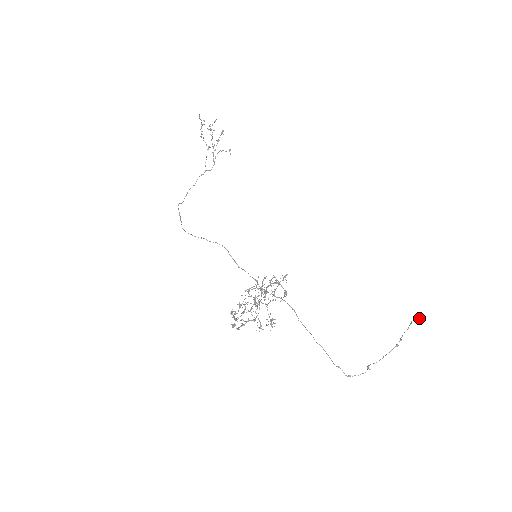
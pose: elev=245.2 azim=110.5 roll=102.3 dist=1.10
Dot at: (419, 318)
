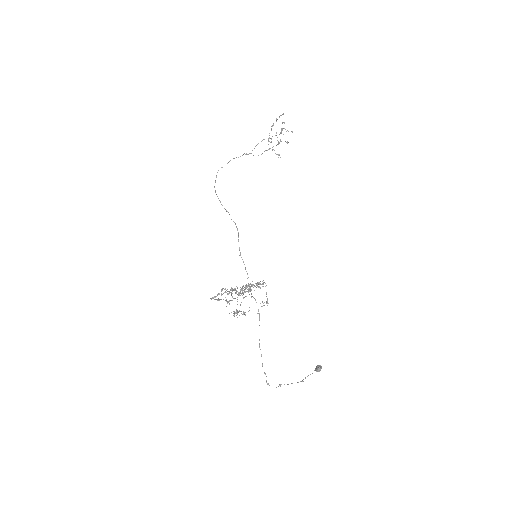
Dot at: (319, 369)
